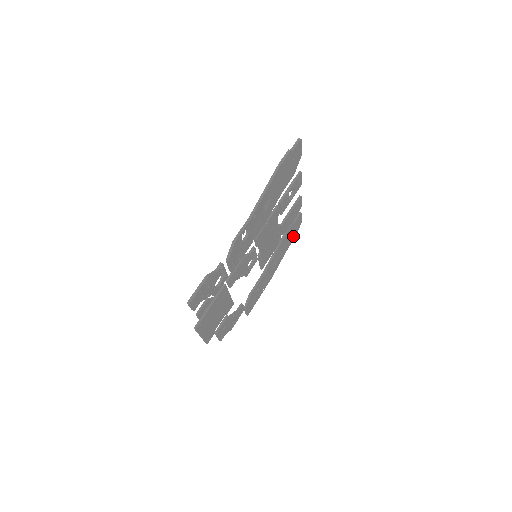
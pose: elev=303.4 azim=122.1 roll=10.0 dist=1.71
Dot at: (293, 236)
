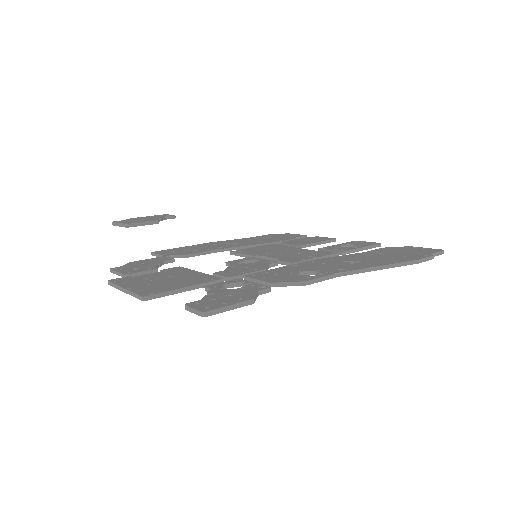
Dot at: occluded
